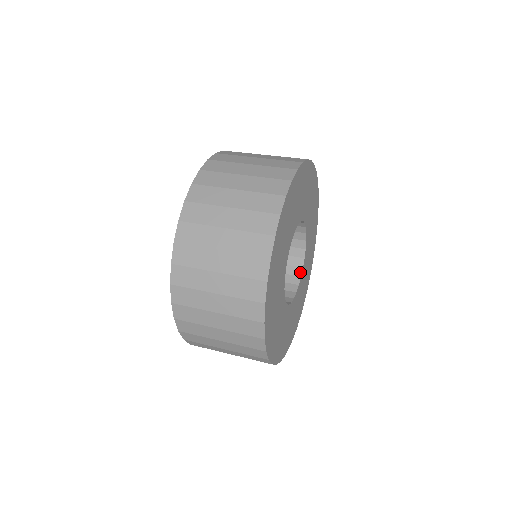
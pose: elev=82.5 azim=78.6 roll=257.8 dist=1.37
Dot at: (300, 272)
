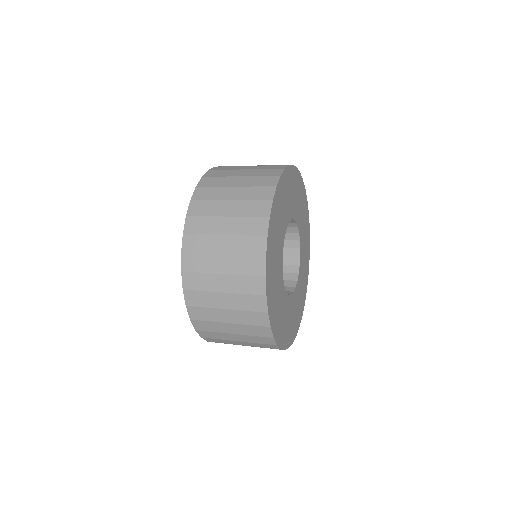
Dot at: (298, 253)
